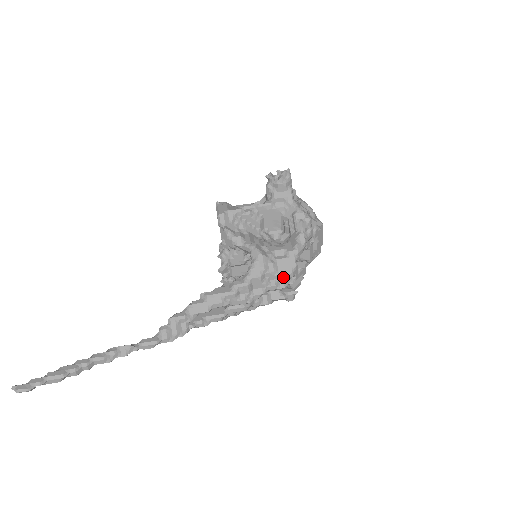
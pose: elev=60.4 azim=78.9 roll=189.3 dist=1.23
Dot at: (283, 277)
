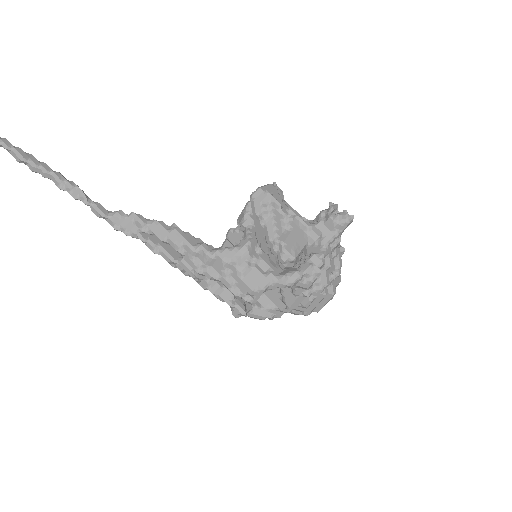
Dot at: (243, 285)
